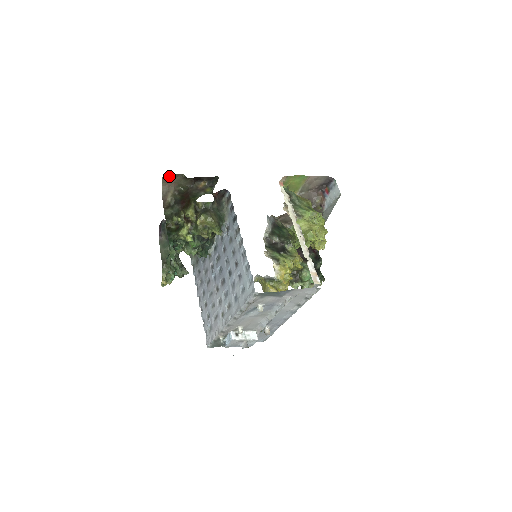
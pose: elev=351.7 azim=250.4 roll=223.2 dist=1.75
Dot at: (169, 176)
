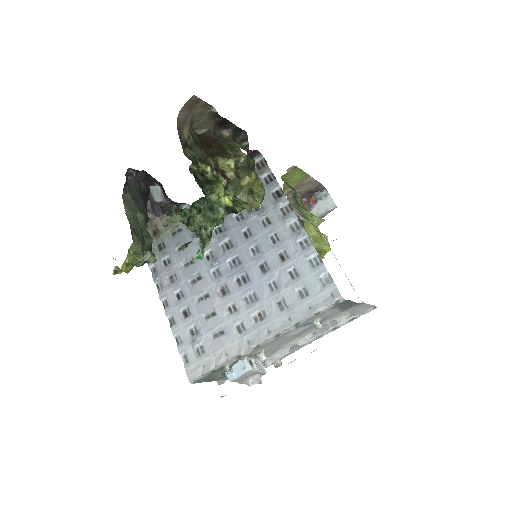
Dot at: (197, 100)
